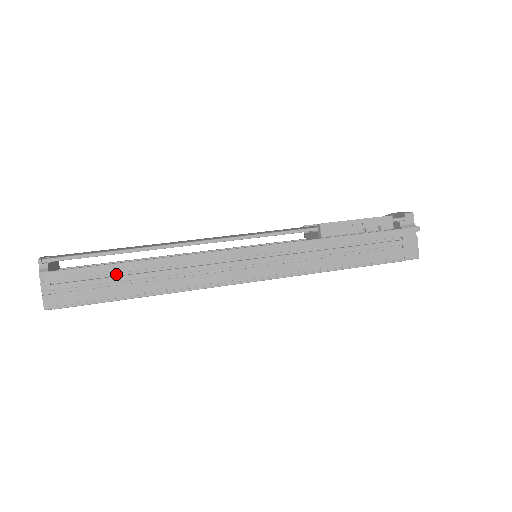
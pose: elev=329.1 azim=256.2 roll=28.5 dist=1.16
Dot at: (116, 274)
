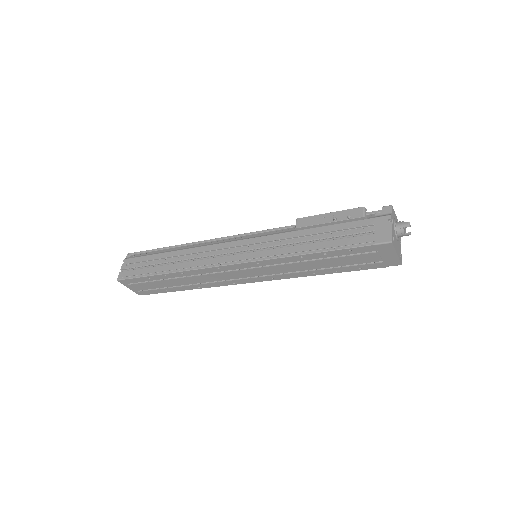
Dot at: (159, 260)
